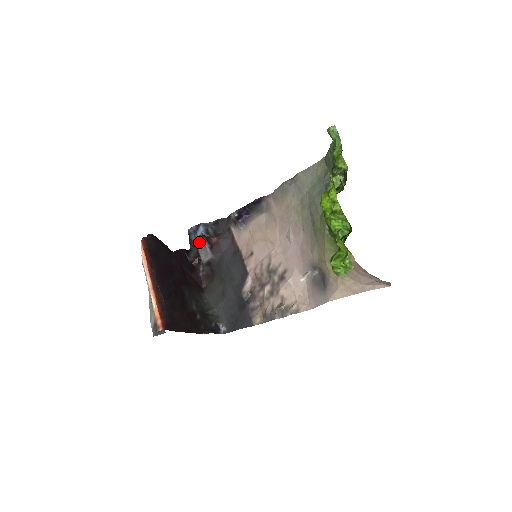
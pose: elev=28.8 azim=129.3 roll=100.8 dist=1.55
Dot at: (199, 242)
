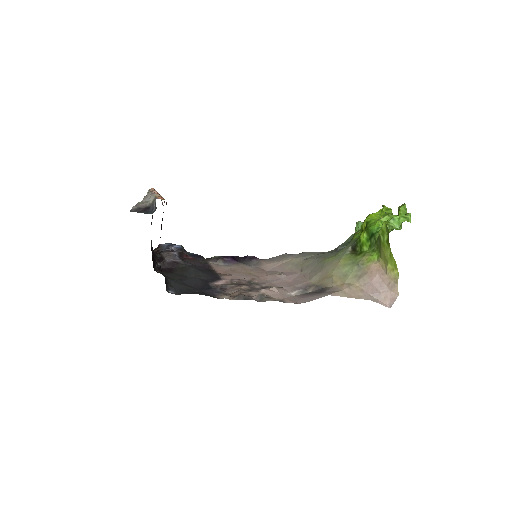
Dot at: (168, 253)
